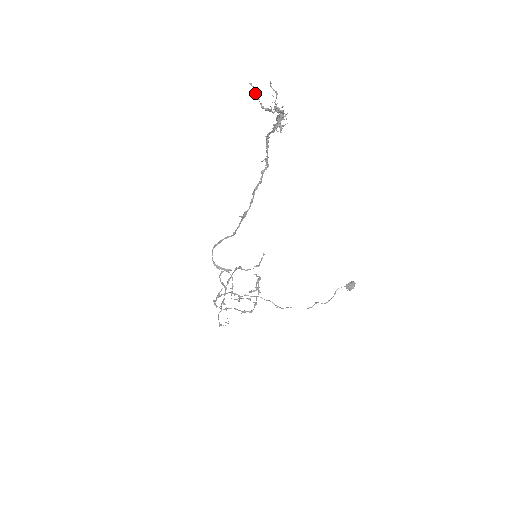
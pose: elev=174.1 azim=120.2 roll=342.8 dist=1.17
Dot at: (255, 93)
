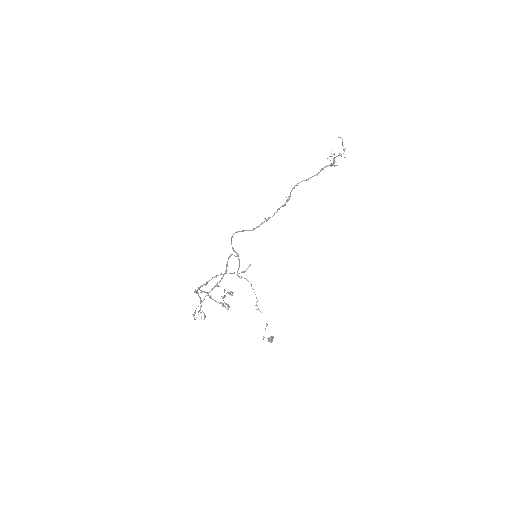
Dot at: occluded
